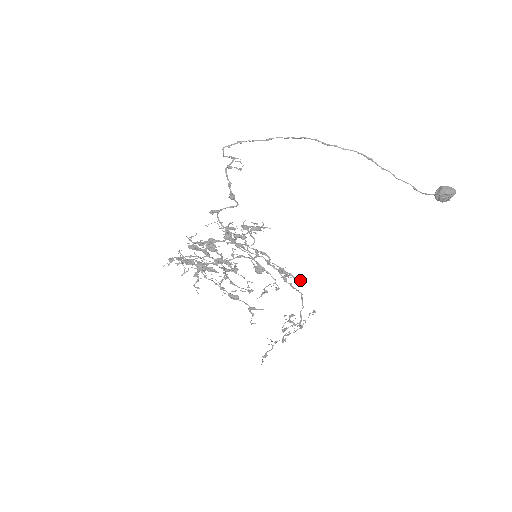
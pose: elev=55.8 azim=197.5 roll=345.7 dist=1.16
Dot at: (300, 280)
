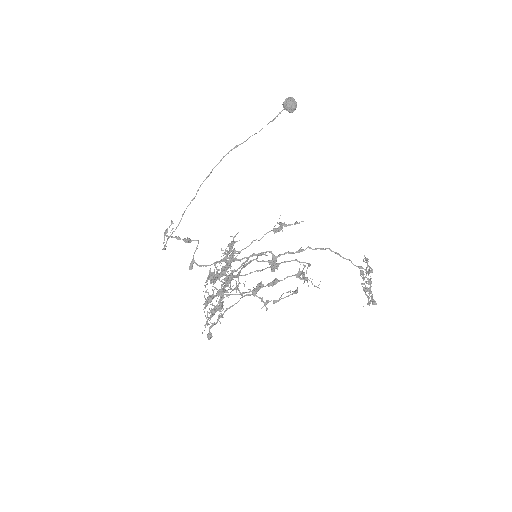
Dot at: (296, 222)
